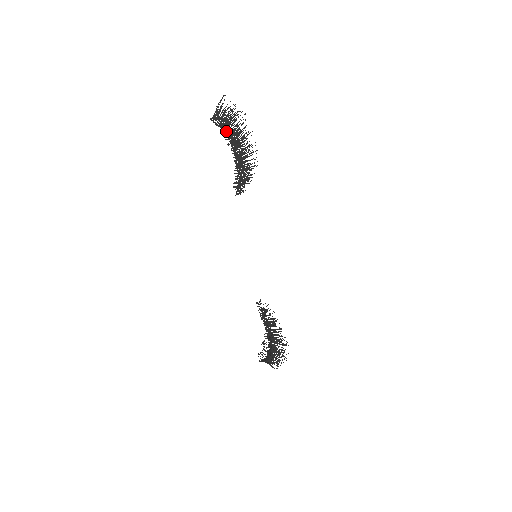
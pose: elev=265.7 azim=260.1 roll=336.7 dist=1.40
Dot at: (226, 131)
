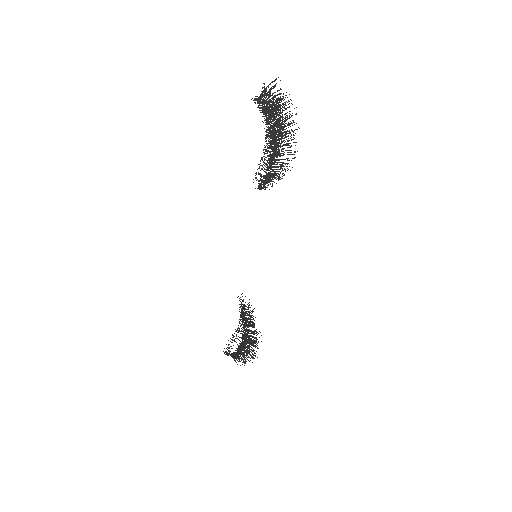
Dot at: occluded
